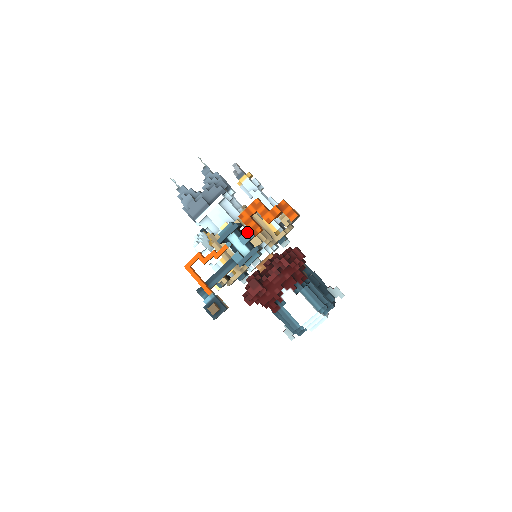
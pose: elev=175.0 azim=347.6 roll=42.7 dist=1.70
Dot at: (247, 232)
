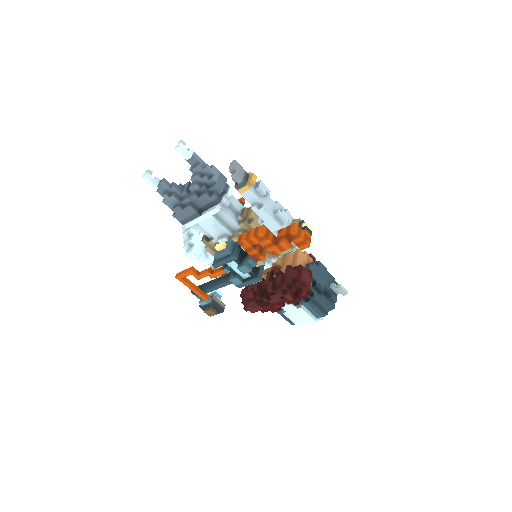
Dot at: (248, 261)
